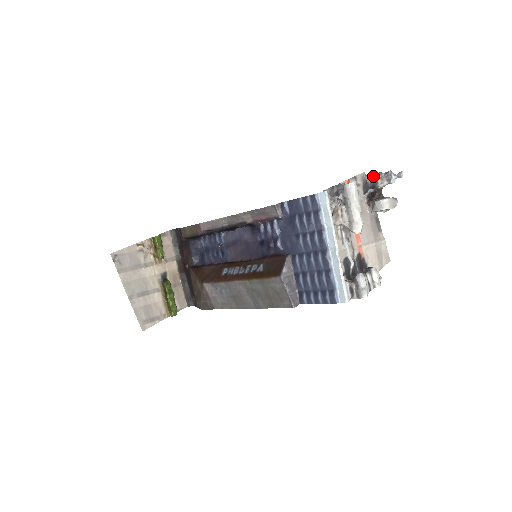
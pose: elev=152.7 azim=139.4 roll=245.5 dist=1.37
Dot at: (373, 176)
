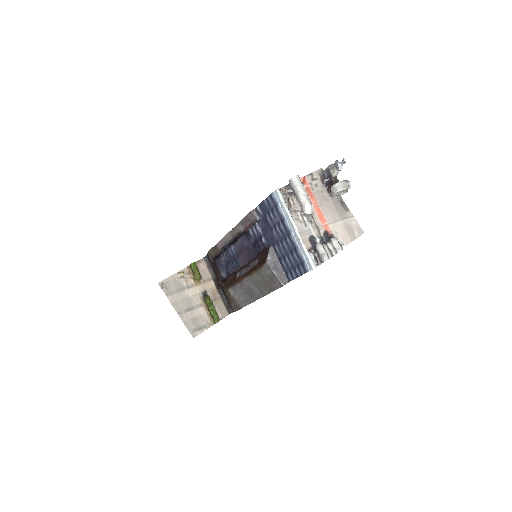
Dot at: (327, 169)
